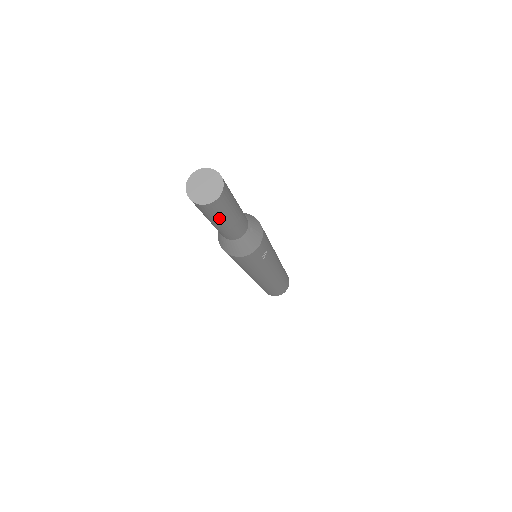
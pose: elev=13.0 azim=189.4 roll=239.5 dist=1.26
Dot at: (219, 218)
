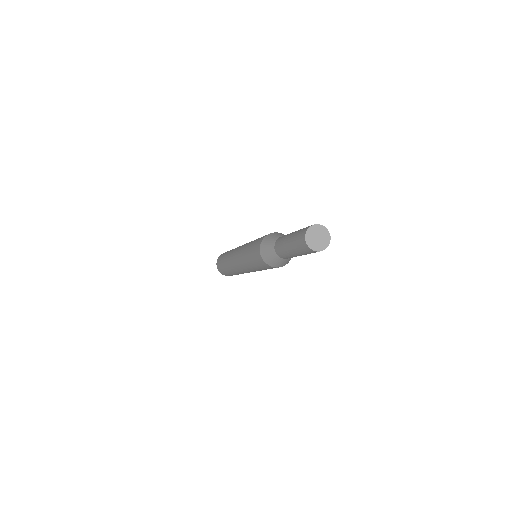
Dot at: occluded
